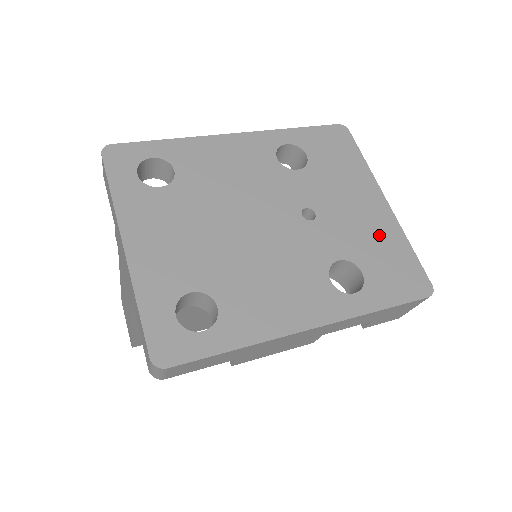
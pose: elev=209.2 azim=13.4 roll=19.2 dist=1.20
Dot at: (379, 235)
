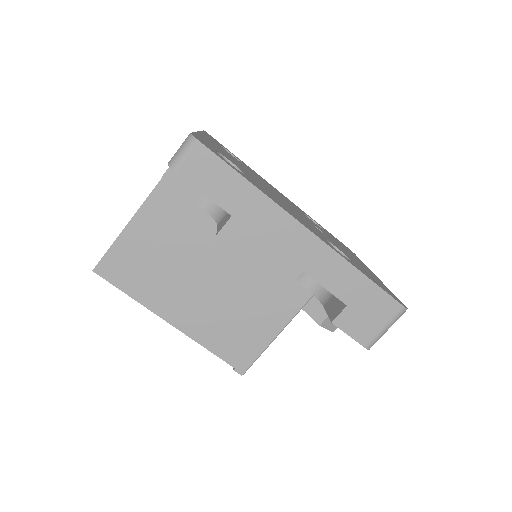
Dot at: (368, 271)
